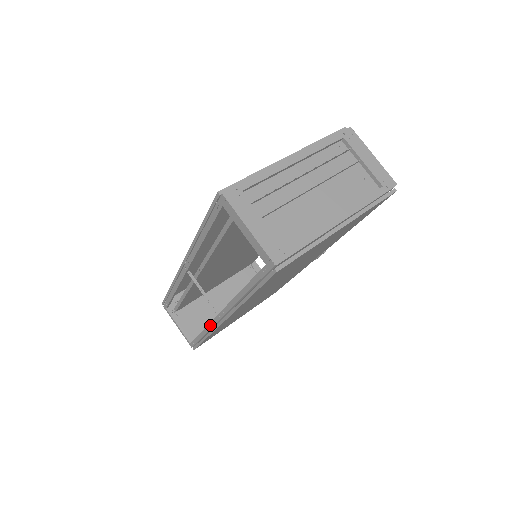
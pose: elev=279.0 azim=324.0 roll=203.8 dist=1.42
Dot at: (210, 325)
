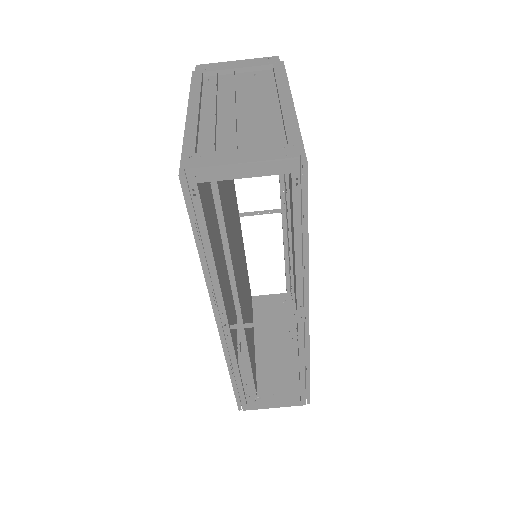
Dot at: (300, 346)
